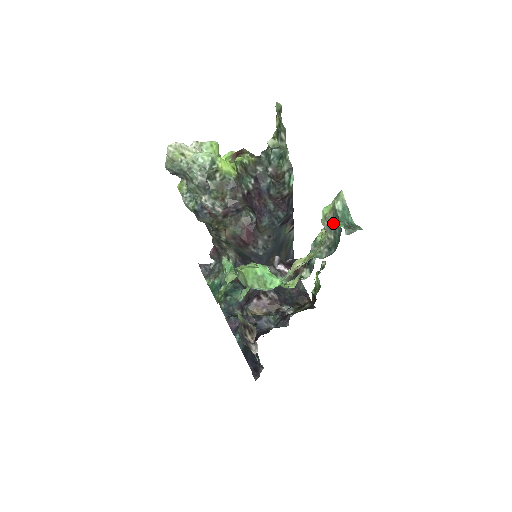
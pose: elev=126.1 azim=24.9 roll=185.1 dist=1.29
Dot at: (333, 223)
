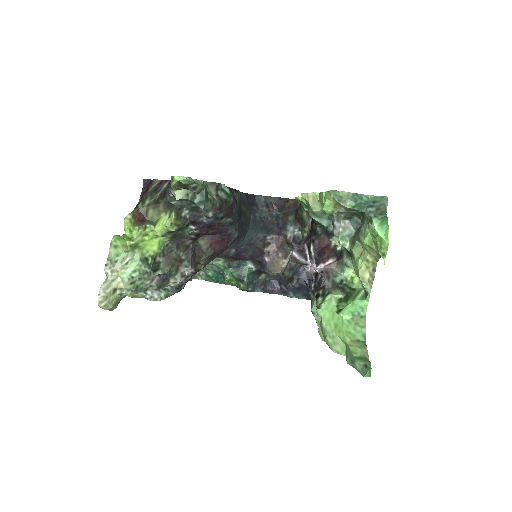
Dot at: (348, 212)
